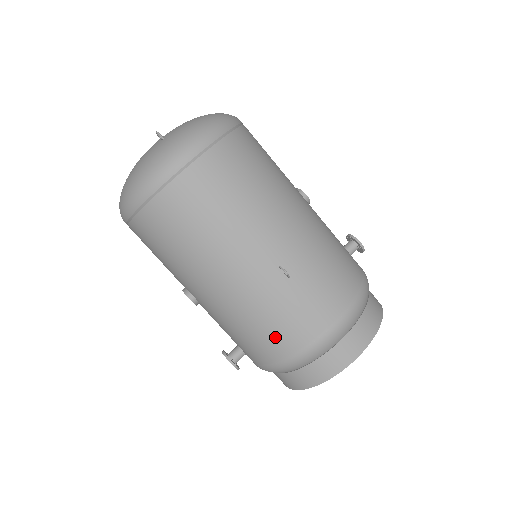
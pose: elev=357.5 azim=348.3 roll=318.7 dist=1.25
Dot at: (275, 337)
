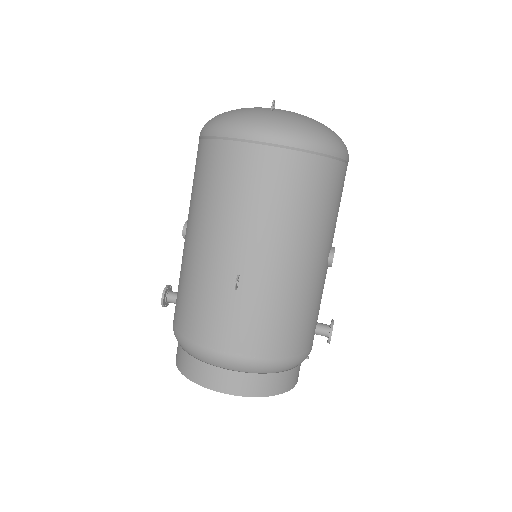
Dot at: (190, 313)
